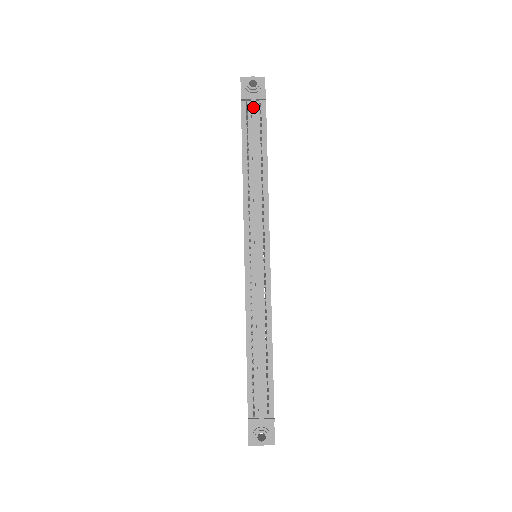
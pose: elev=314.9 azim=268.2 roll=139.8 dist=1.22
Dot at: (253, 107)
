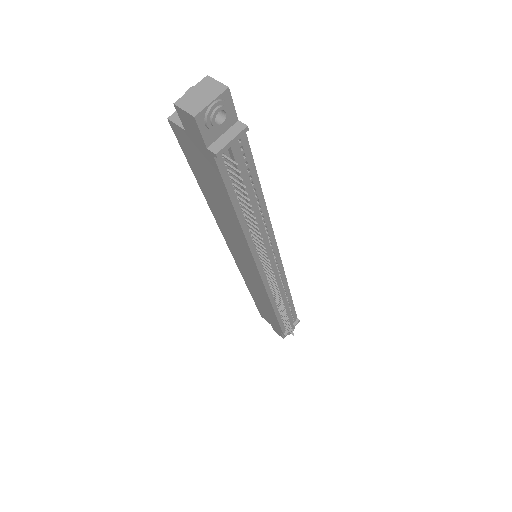
Dot at: (236, 155)
